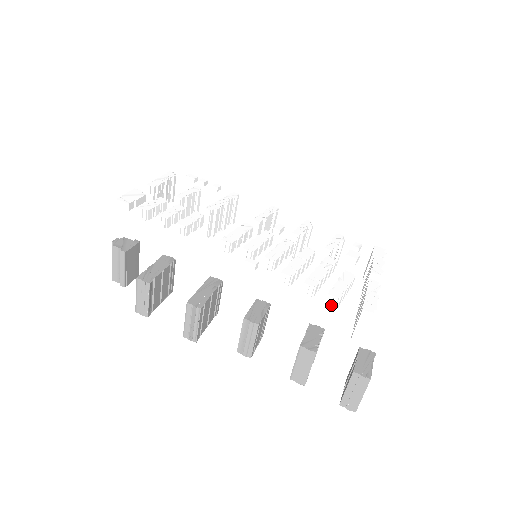
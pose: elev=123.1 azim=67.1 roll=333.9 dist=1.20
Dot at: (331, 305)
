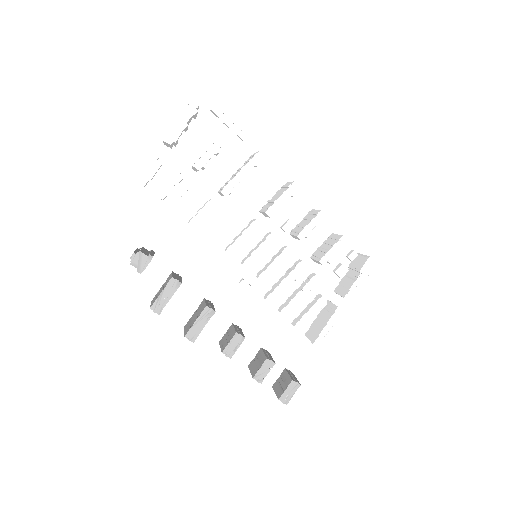
Dot at: occluded
